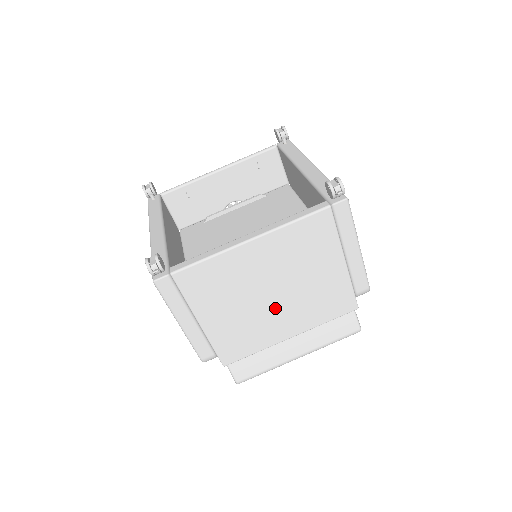
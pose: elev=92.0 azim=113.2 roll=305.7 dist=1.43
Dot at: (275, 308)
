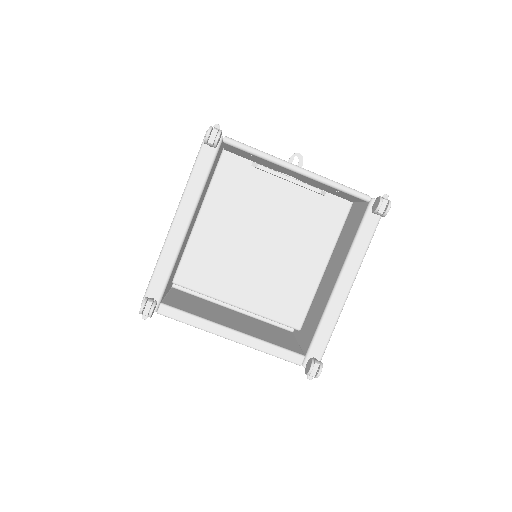
Dot at: occluded
